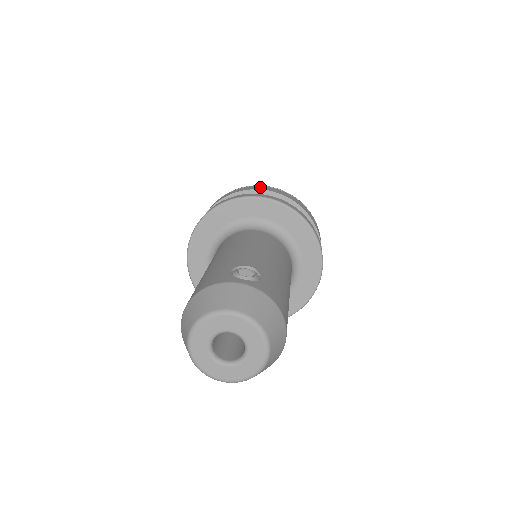
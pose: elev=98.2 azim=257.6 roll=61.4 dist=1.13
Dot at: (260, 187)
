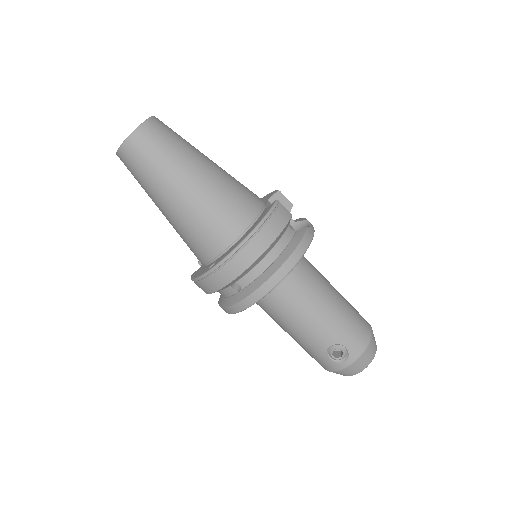
Dot at: (226, 274)
